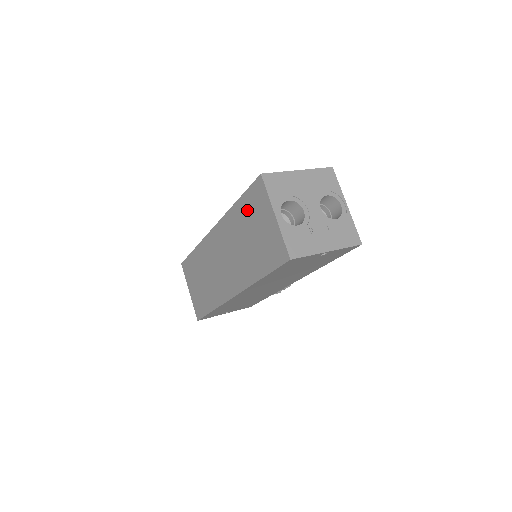
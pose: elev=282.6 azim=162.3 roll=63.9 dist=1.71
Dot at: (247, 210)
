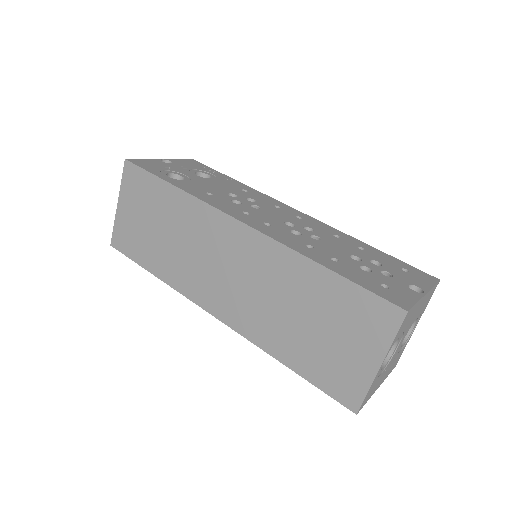
Dot at: (337, 300)
